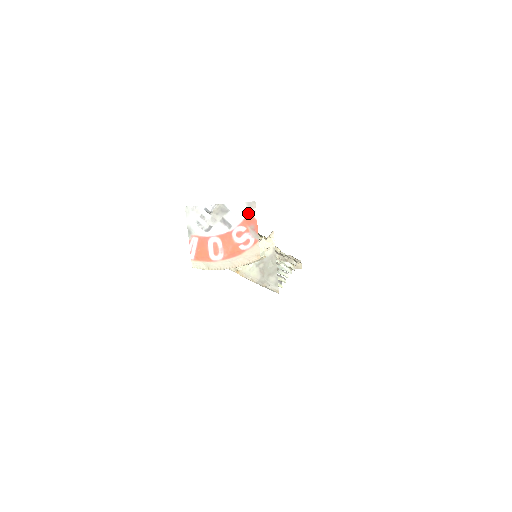
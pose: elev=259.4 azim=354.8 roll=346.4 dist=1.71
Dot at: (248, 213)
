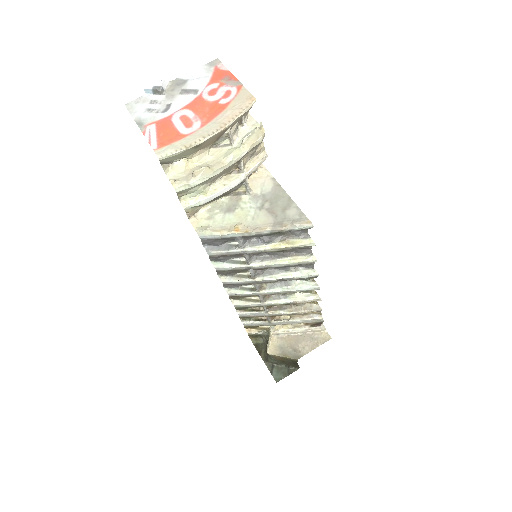
Dot at: (214, 71)
